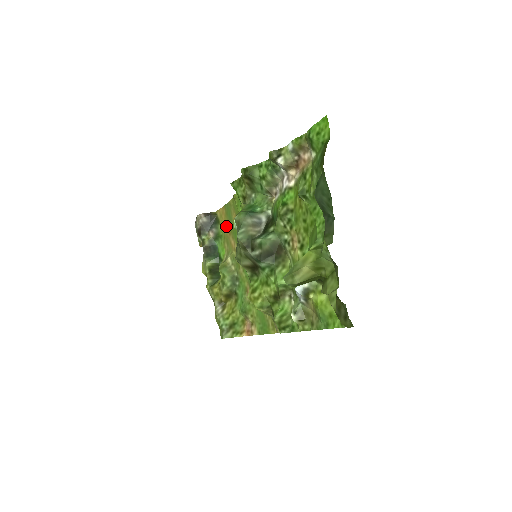
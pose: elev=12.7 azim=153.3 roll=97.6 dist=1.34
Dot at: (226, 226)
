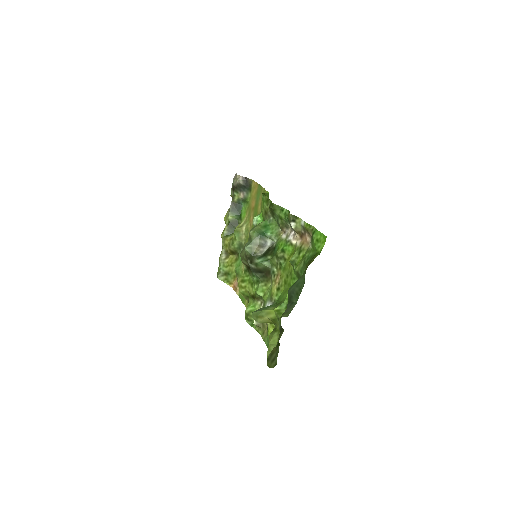
Dot at: (253, 201)
